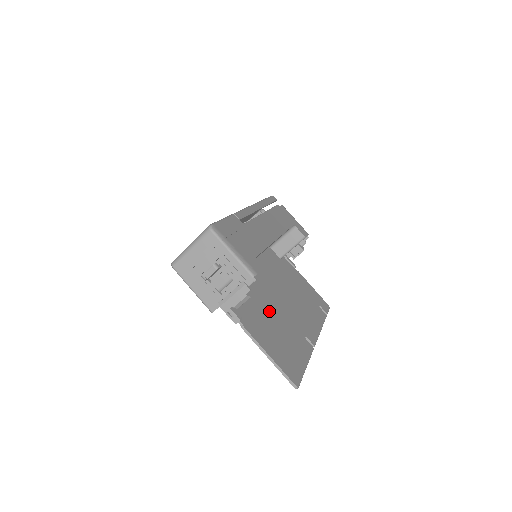
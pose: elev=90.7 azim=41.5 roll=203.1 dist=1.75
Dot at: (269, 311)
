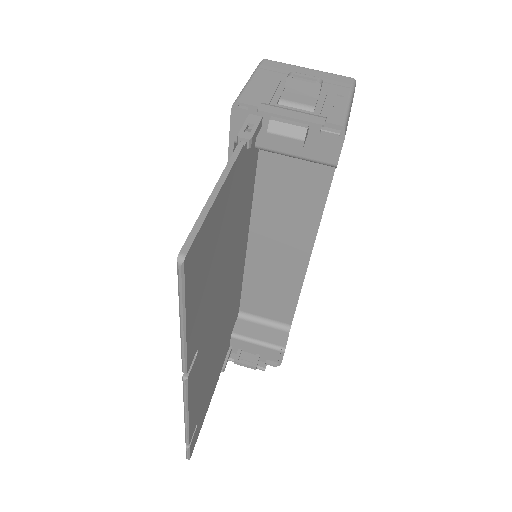
Dot at: (229, 251)
